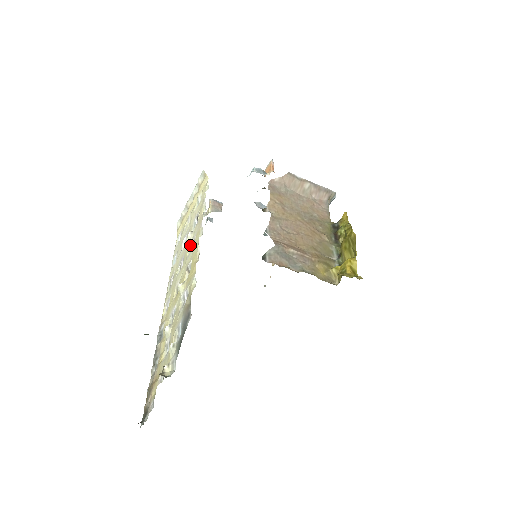
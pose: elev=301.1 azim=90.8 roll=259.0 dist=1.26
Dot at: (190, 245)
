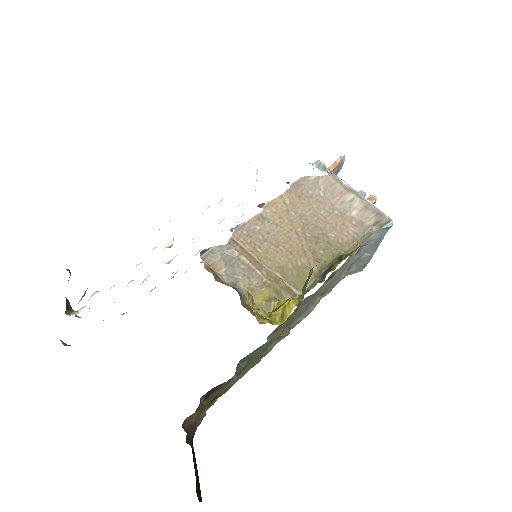
Dot at: occluded
